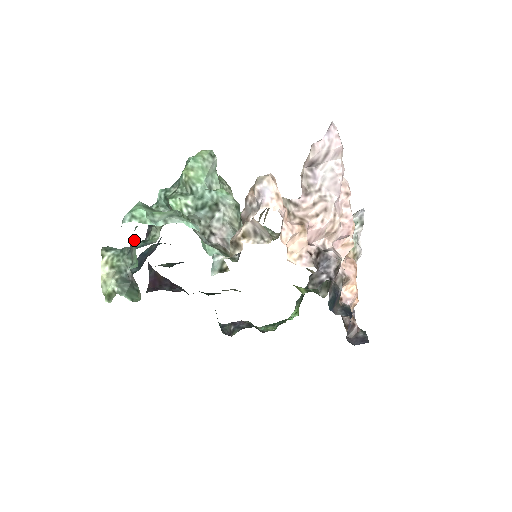
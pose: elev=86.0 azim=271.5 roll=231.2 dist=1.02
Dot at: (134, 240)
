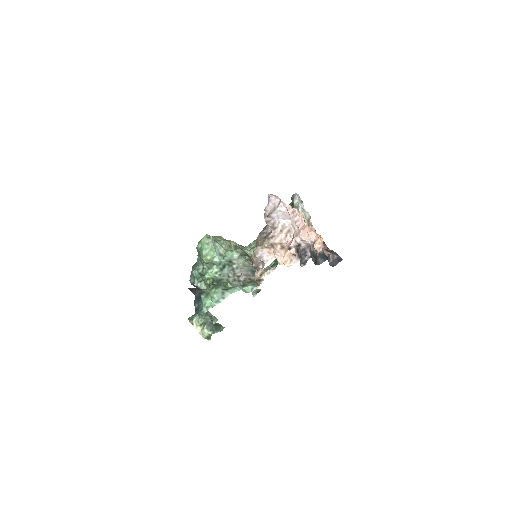
Dot at: occluded
